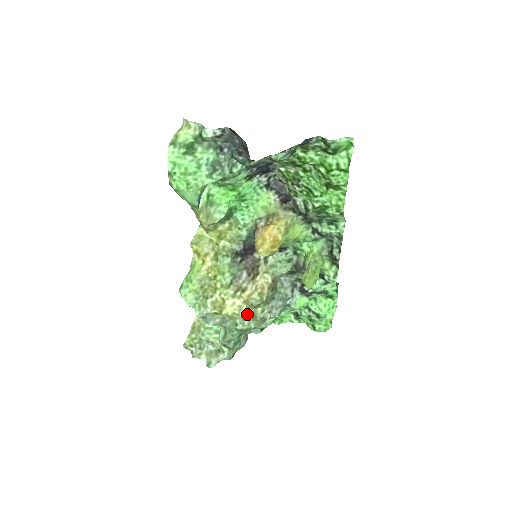
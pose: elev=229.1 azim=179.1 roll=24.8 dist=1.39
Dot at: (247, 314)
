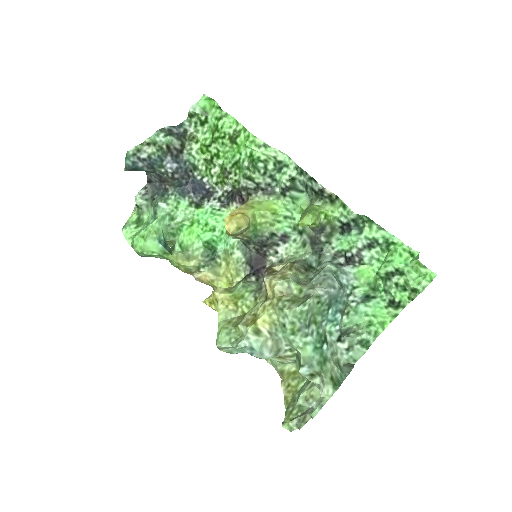
Dot at: (282, 303)
